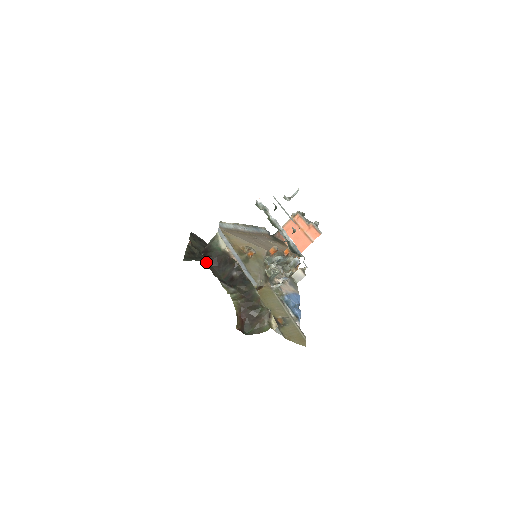
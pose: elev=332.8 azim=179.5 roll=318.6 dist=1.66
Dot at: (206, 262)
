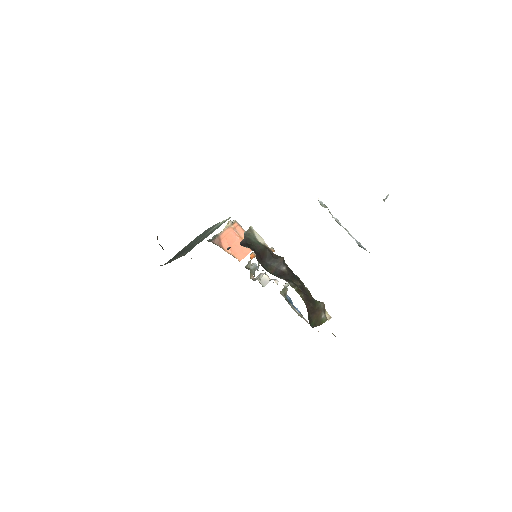
Dot at: occluded
